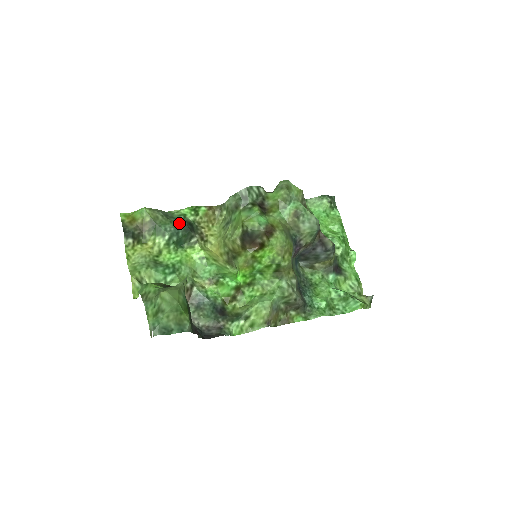
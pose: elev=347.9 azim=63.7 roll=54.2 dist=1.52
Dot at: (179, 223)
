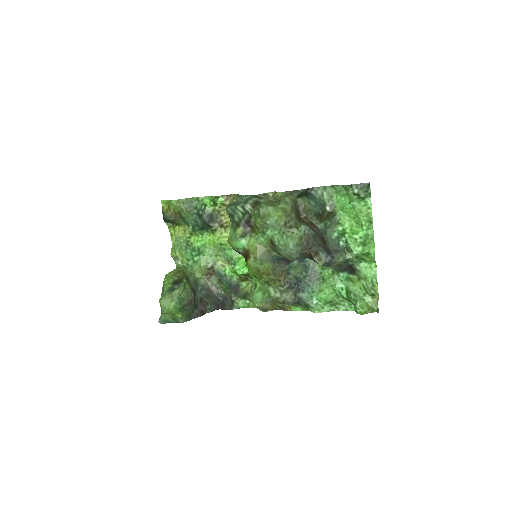
Dot at: (198, 216)
